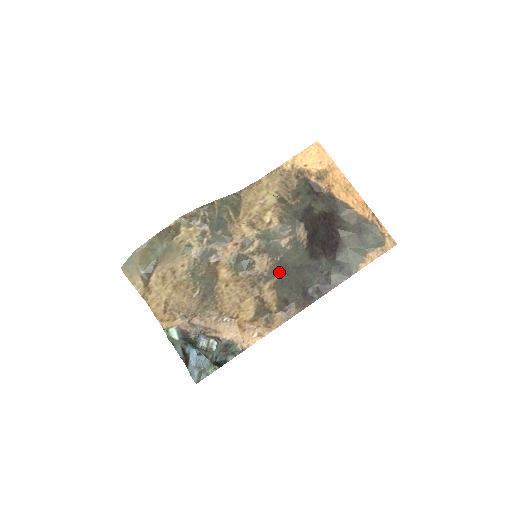
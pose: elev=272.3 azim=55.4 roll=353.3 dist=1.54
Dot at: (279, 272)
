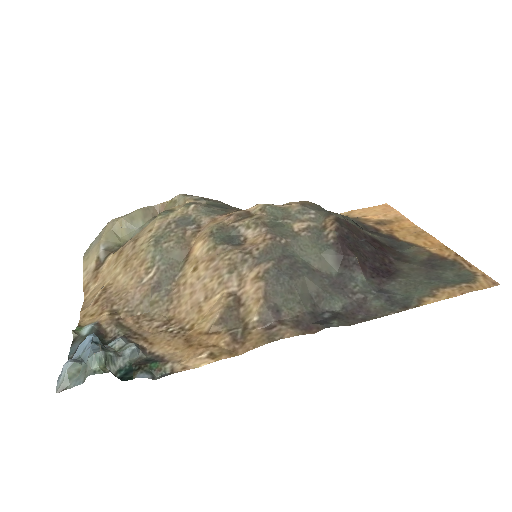
Dot at: (278, 259)
